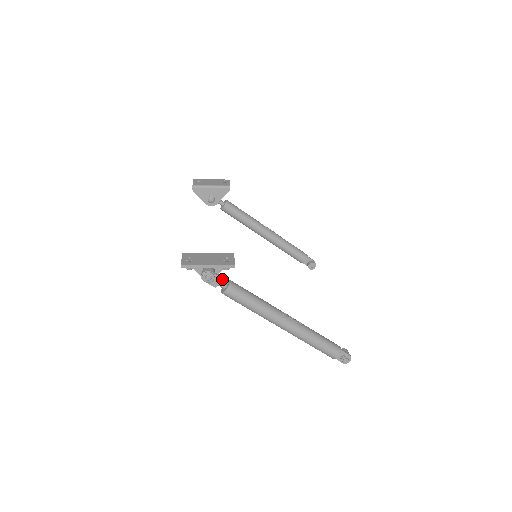
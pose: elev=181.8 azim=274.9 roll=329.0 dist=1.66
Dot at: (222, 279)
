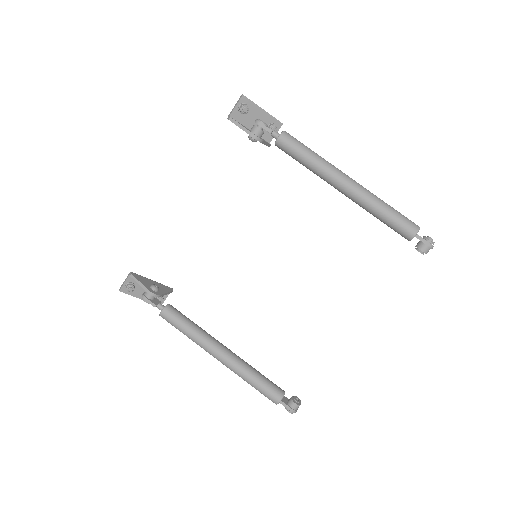
Dot at: occluded
